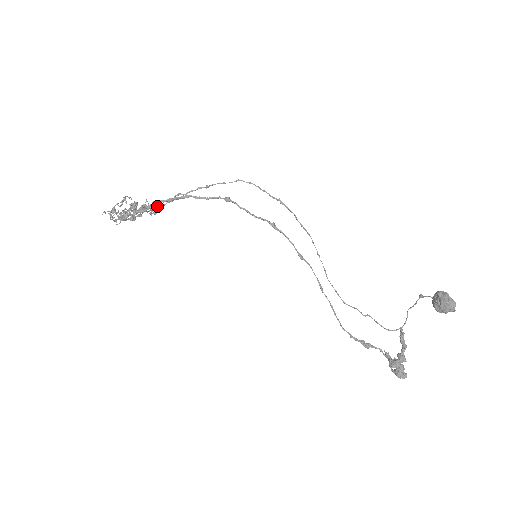
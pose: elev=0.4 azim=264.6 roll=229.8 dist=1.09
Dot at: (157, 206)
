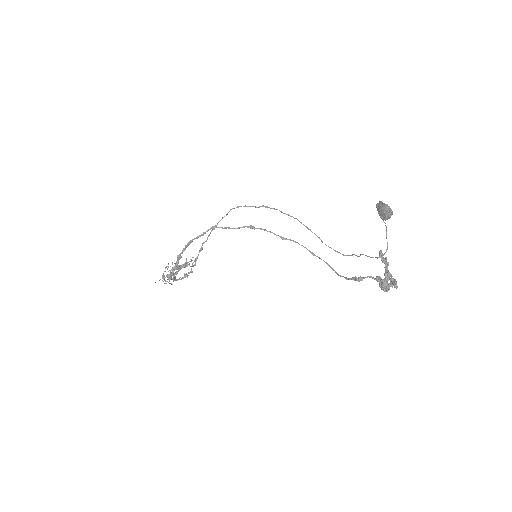
Dot at: occluded
